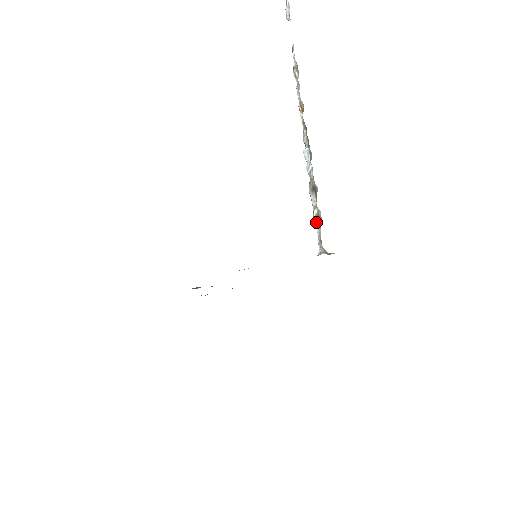
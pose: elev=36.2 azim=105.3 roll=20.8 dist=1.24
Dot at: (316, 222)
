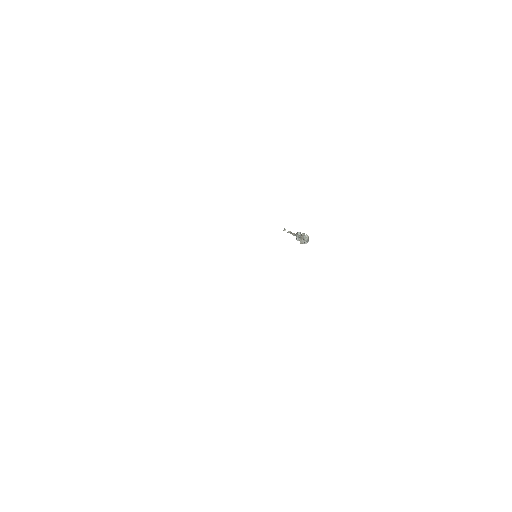
Dot at: (307, 237)
